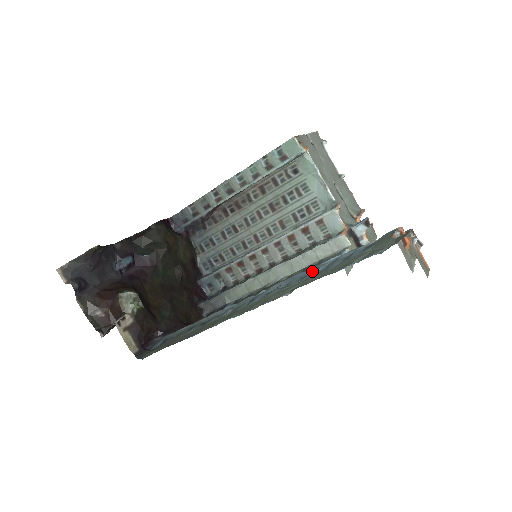
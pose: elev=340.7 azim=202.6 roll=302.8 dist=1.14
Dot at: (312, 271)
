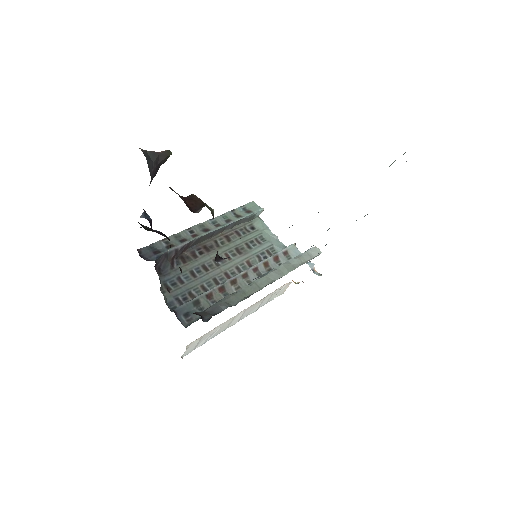
Dot at: occluded
